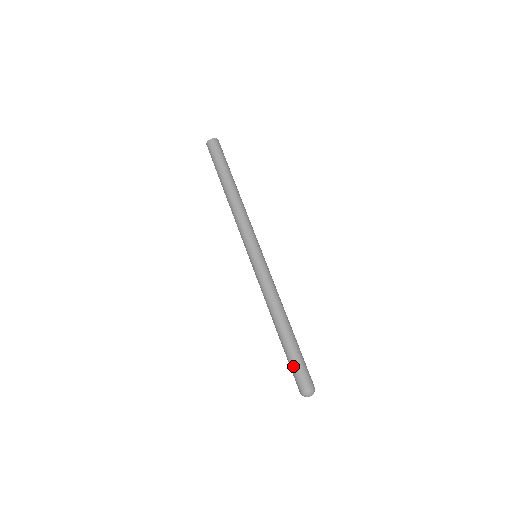
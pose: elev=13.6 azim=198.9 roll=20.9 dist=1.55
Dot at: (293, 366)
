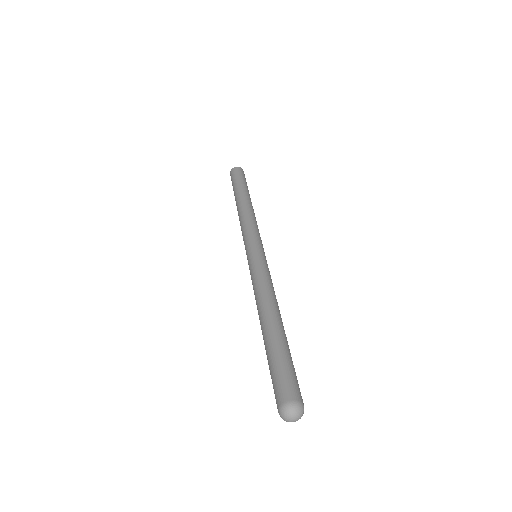
Dot at: (281, 366)
